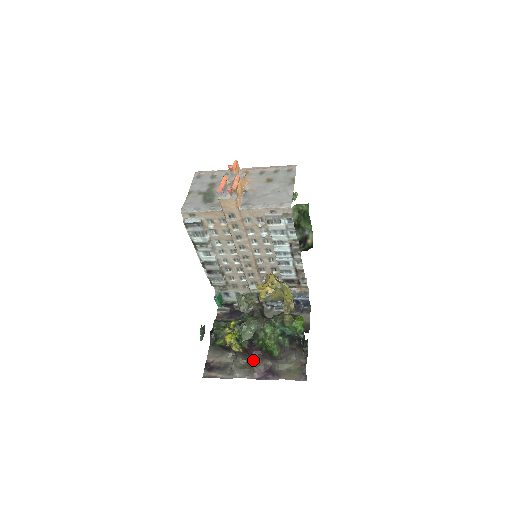
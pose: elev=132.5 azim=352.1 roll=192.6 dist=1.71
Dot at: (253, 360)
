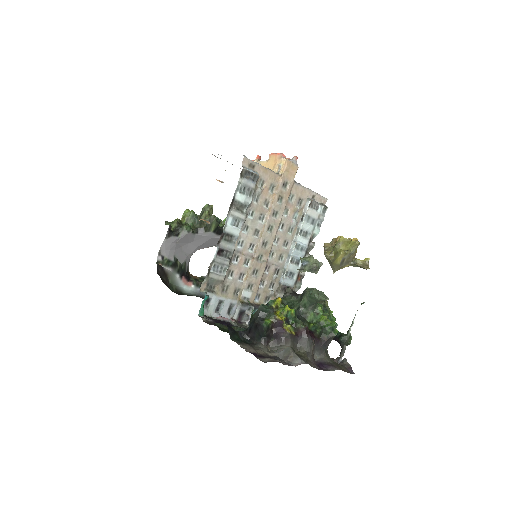
Dot at: (311, 343)
